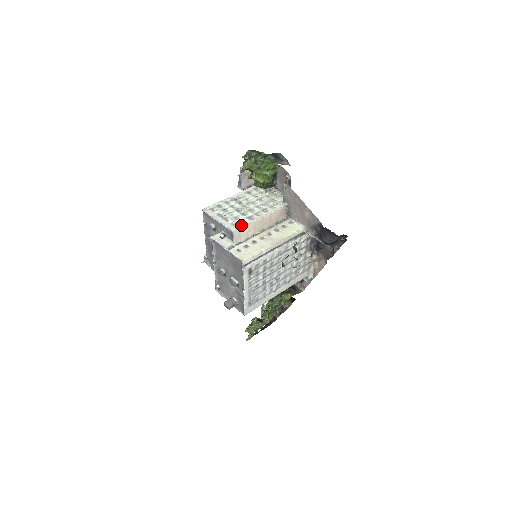
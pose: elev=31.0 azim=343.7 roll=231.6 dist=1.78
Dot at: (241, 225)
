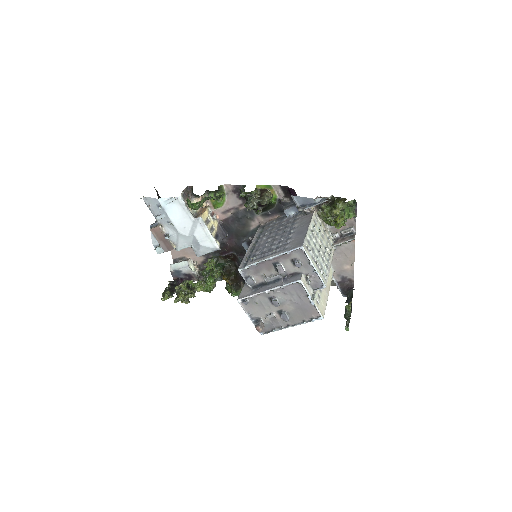
Dot at: (327, 278)
